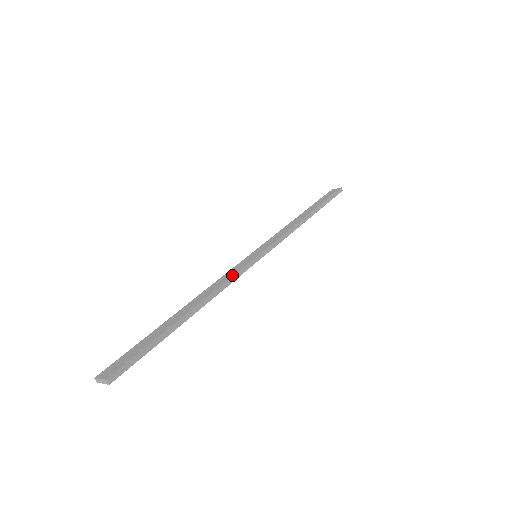
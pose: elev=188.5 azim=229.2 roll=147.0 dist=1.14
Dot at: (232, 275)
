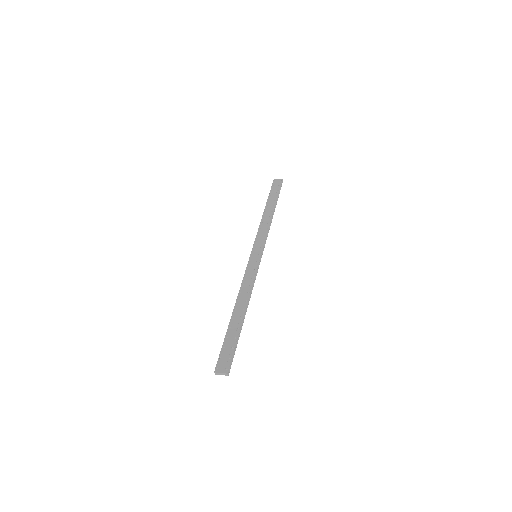
Dot at: (253, 278)
